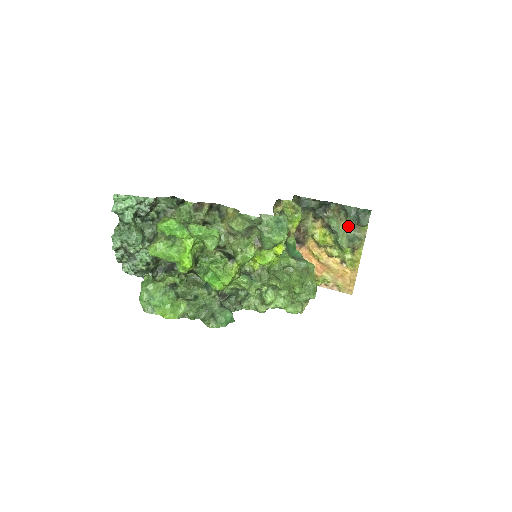
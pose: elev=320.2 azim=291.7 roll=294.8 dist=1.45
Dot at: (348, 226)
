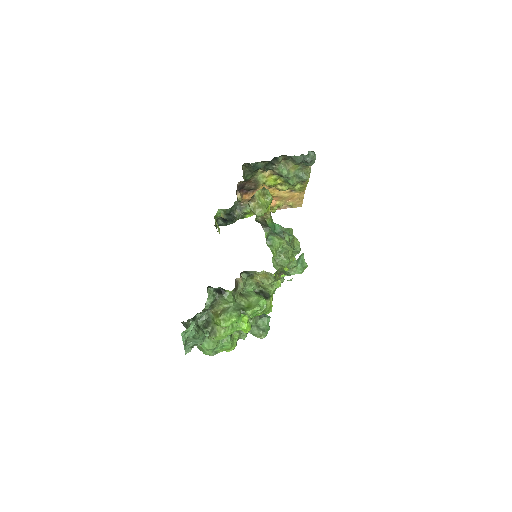
Dot at: (296, 168)
